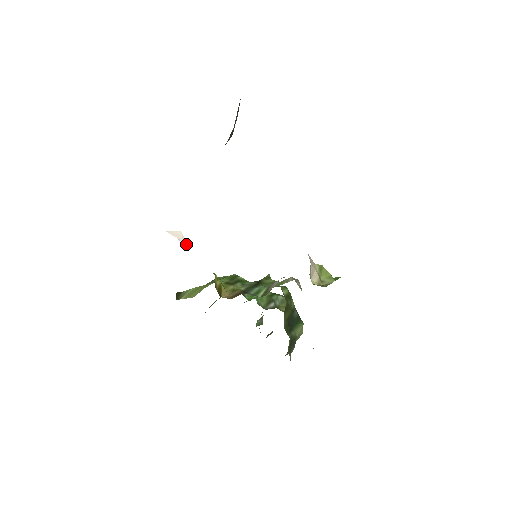
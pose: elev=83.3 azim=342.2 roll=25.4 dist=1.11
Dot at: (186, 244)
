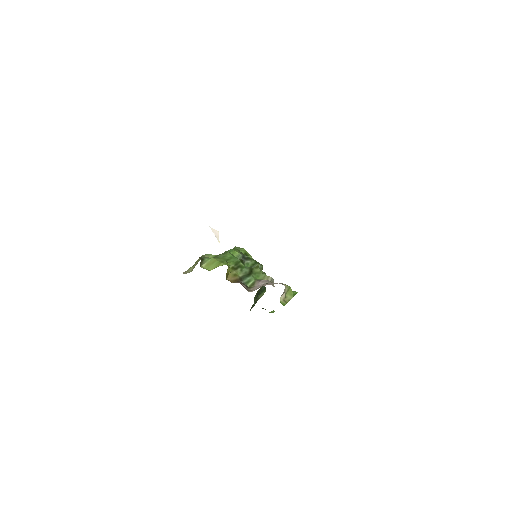
Dot at: (219, 241)
